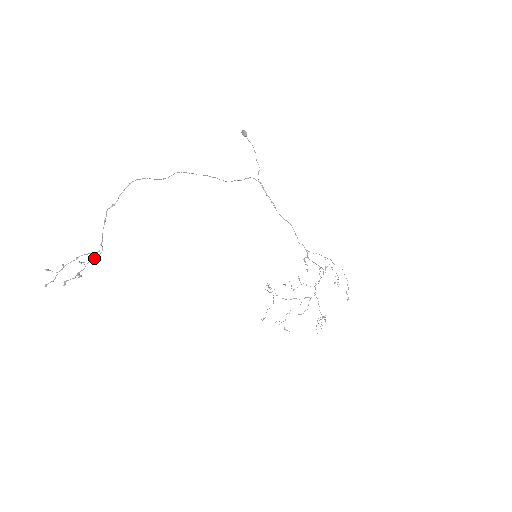
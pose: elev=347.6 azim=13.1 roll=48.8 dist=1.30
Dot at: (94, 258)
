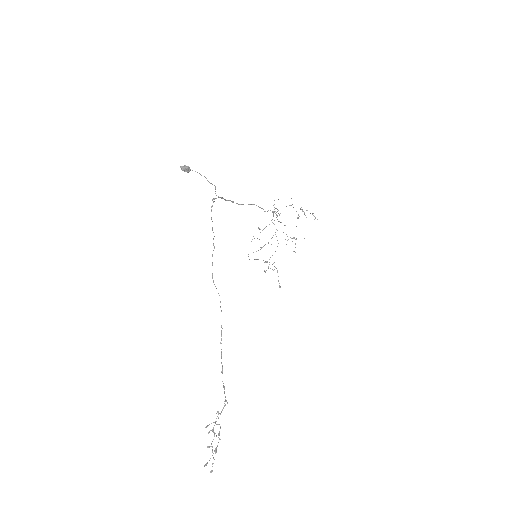
Dot at: (218, 412)
